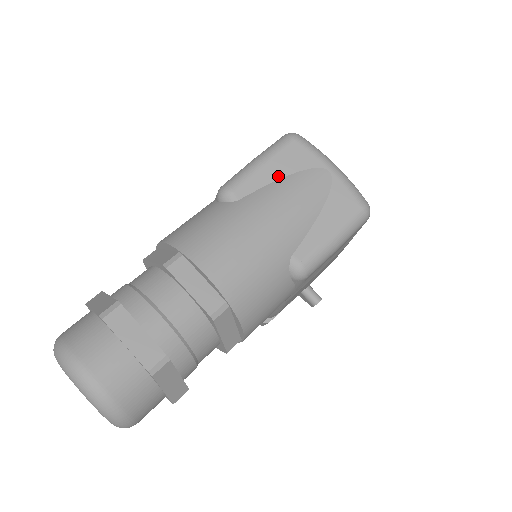
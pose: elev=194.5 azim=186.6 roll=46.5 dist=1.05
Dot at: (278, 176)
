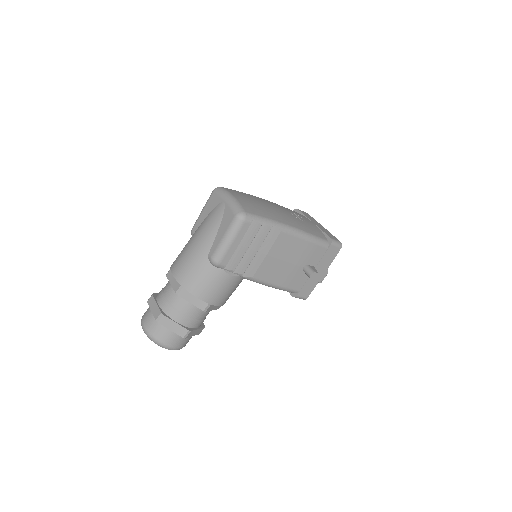
Dot at: (206, 215)
